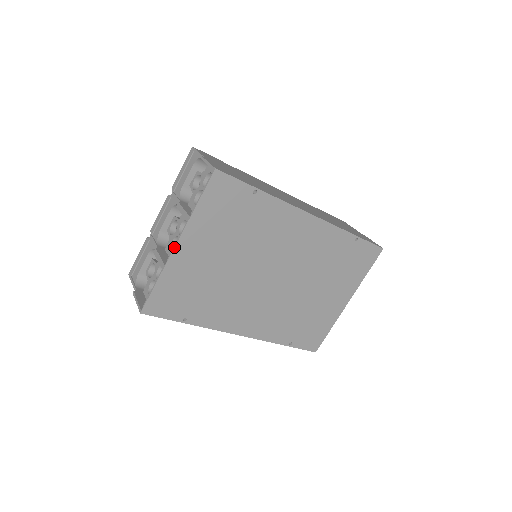
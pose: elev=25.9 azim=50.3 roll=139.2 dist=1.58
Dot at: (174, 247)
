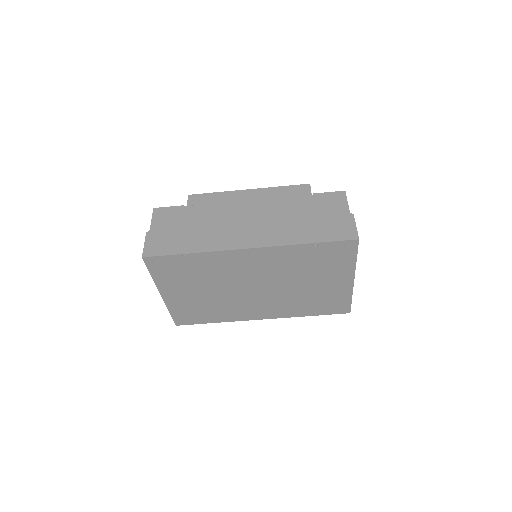
Dot at: (161, 296)
